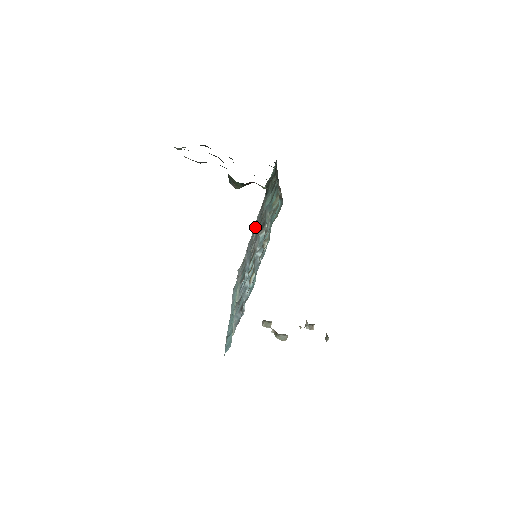
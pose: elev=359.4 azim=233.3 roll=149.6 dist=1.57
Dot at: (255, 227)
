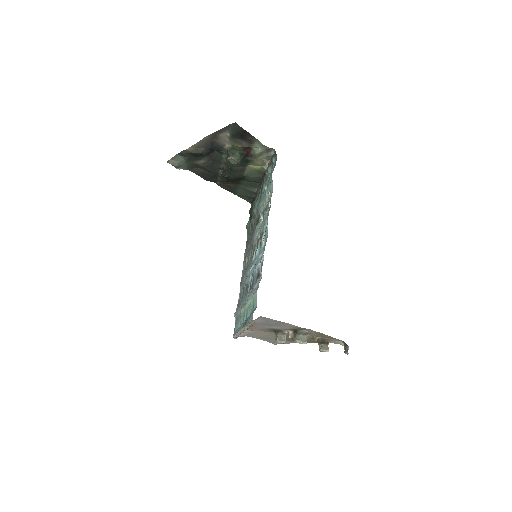
Dot at: (245, 257)
